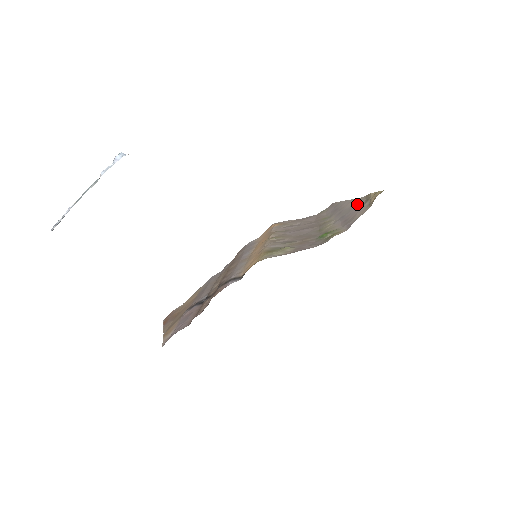
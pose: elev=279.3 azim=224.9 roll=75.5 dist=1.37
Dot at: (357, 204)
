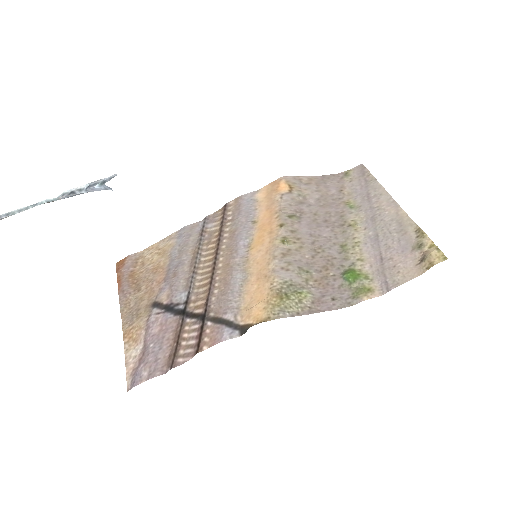
Dot at: (402, 232)
